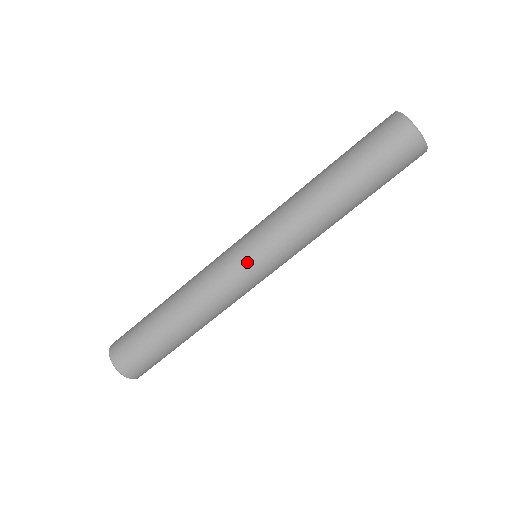
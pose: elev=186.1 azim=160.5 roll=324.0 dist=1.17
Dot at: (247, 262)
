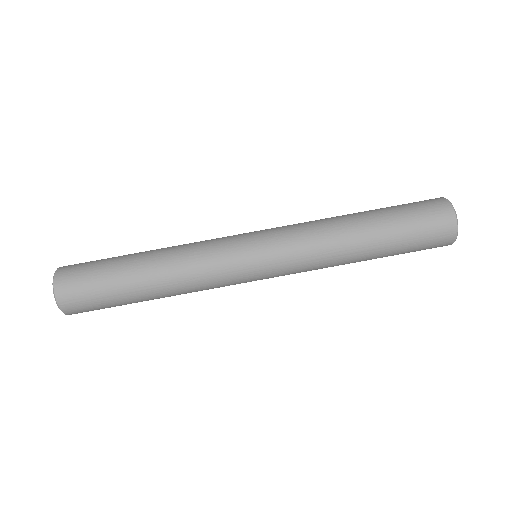
Dot at: (247, 239)
